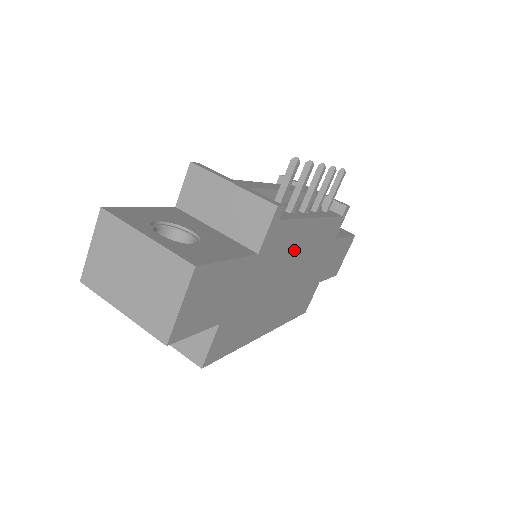
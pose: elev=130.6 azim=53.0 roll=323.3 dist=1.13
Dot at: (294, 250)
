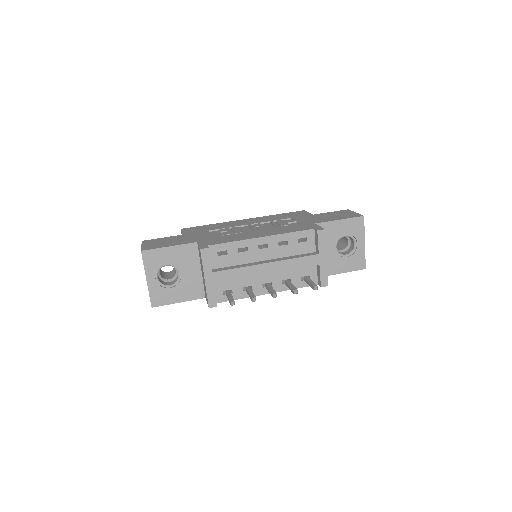
Dot at: occluded
